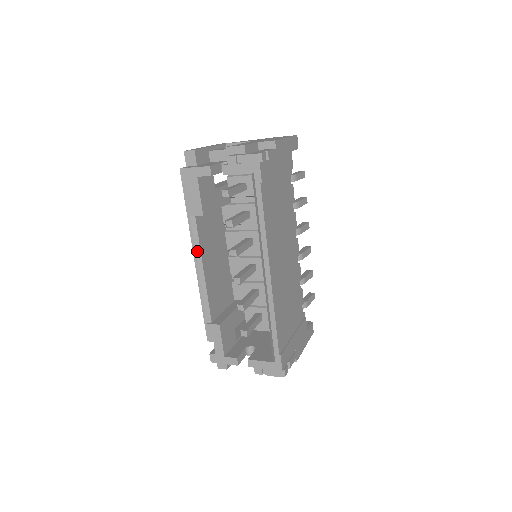
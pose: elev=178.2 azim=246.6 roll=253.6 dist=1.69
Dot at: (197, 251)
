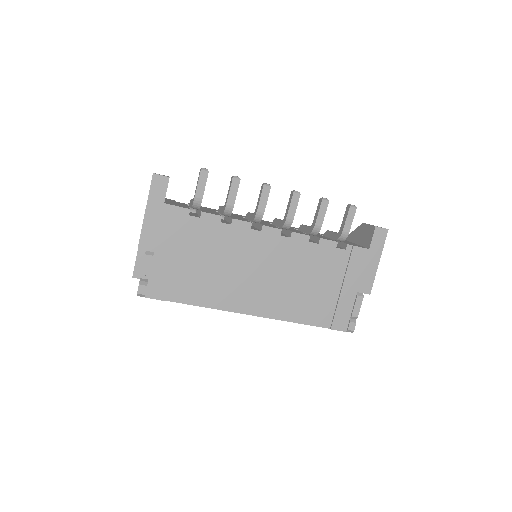
Dot at: occluded
